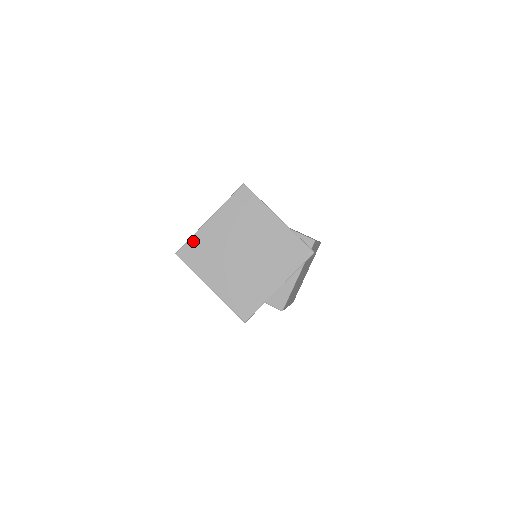
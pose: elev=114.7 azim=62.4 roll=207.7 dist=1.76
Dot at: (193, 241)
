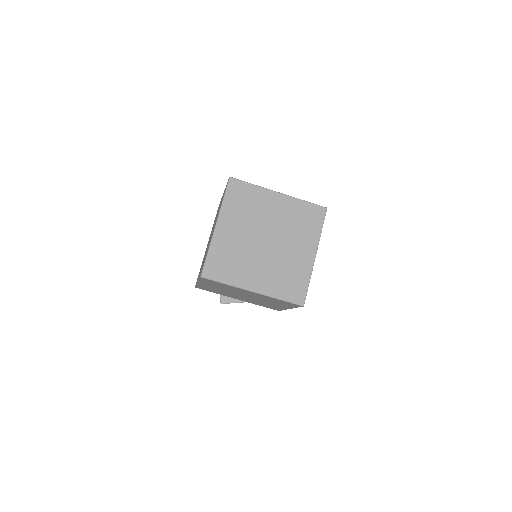
Dot at: (212, 255)
